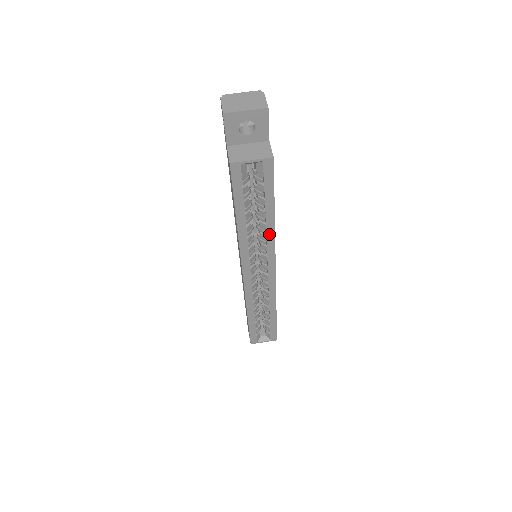
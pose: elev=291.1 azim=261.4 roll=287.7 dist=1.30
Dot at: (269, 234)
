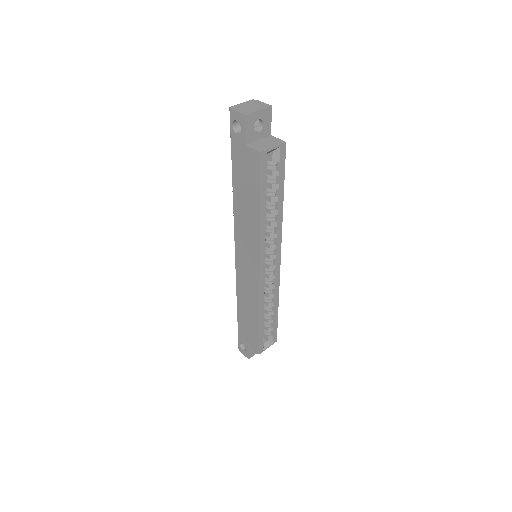
Dot at: (279, 219)
